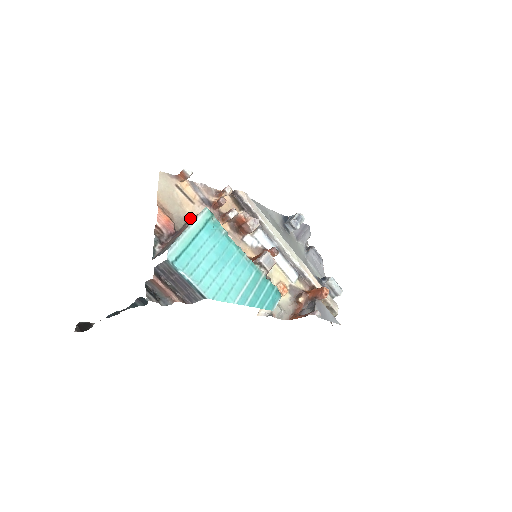
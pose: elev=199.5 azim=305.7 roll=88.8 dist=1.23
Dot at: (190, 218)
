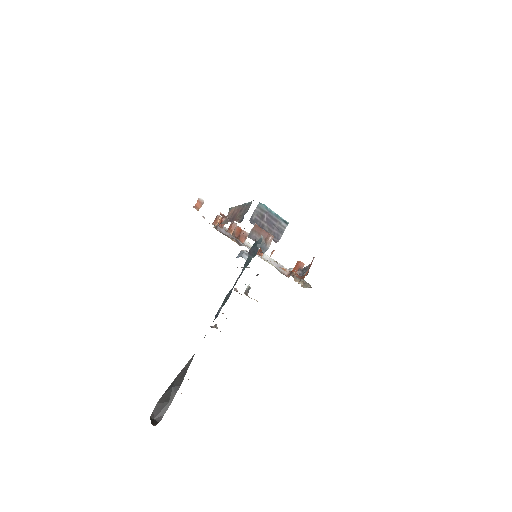
Dot at: (222, 222)
